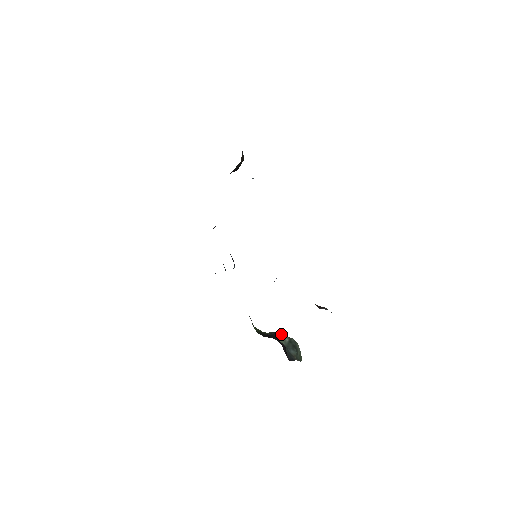
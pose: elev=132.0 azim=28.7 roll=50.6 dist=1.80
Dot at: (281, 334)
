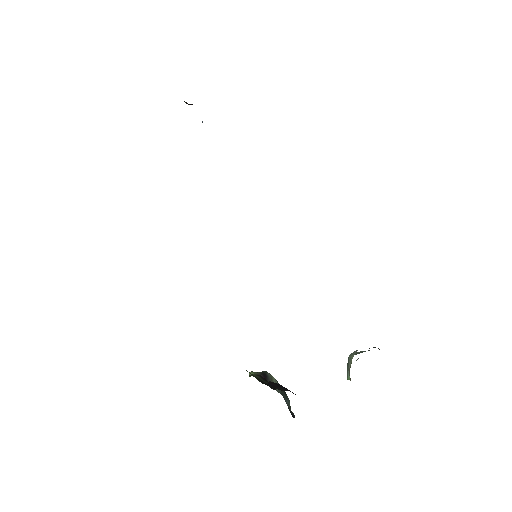
Dot at: (270, 375)
